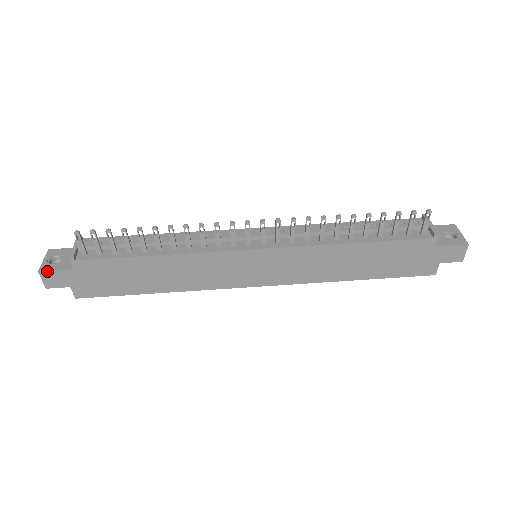
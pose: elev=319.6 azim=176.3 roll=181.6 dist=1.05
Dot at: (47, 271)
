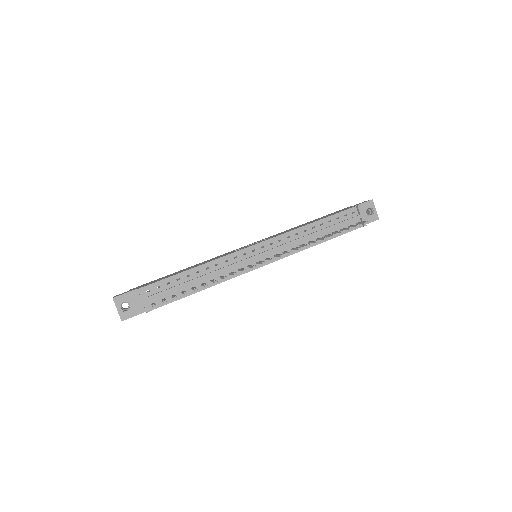
Dot at: occluded
